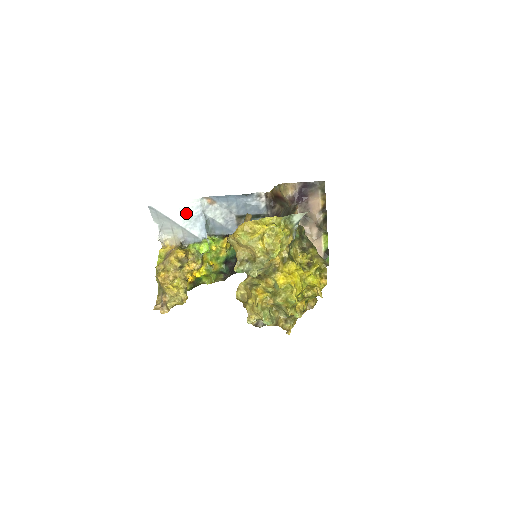
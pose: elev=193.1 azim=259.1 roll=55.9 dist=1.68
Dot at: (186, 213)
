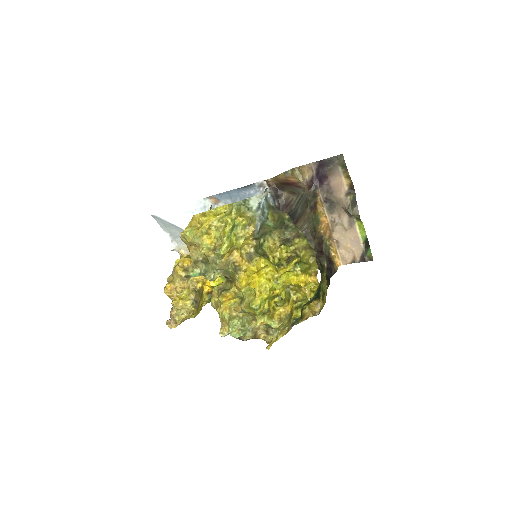
Dot at: (191, 217)
